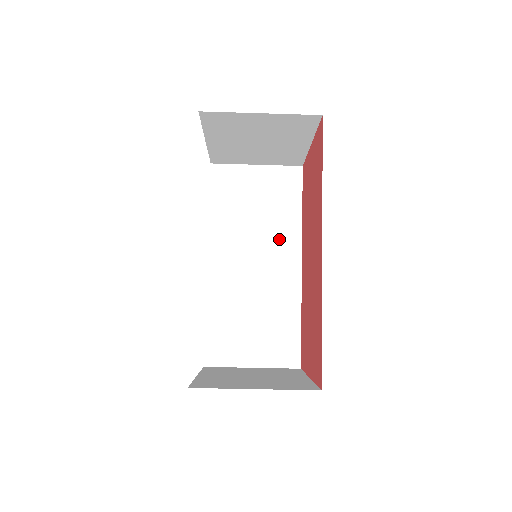
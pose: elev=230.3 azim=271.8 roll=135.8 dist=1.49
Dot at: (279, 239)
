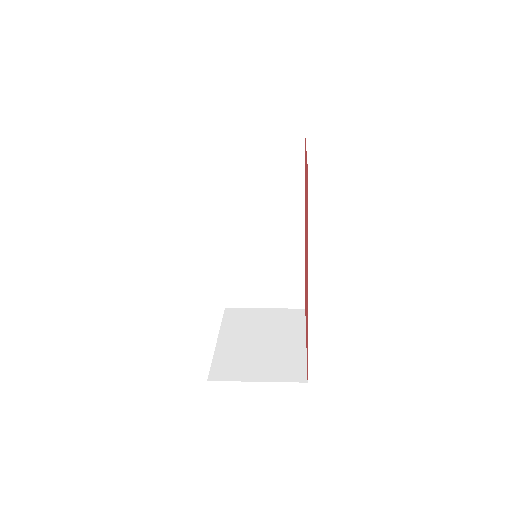
Dot at: (282, 207)
